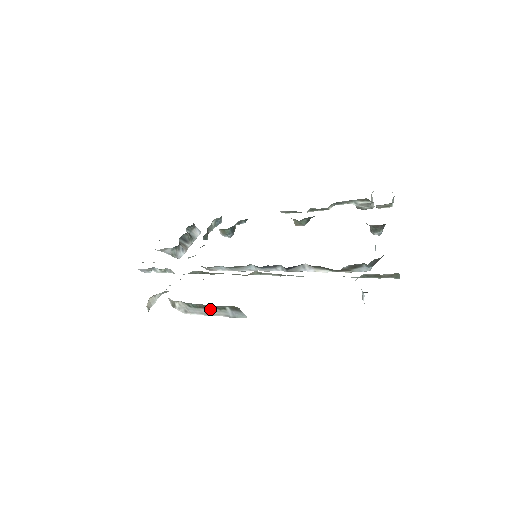
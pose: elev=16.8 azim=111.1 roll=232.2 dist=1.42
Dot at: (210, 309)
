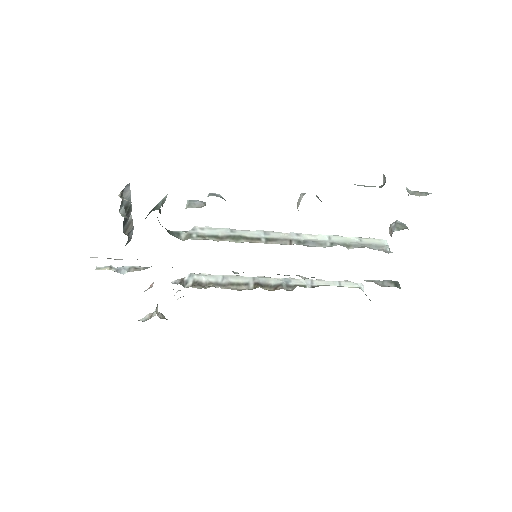
Dot at: occluded
